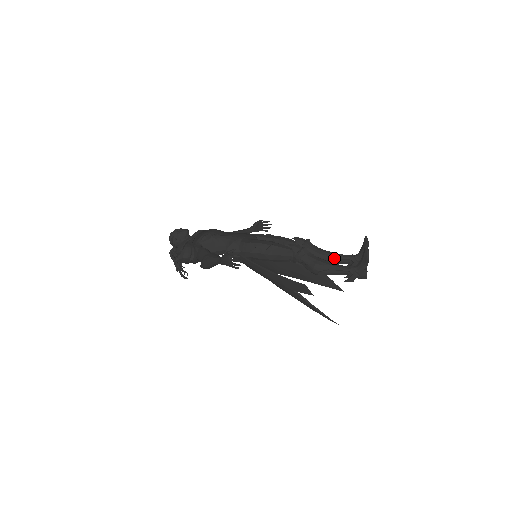
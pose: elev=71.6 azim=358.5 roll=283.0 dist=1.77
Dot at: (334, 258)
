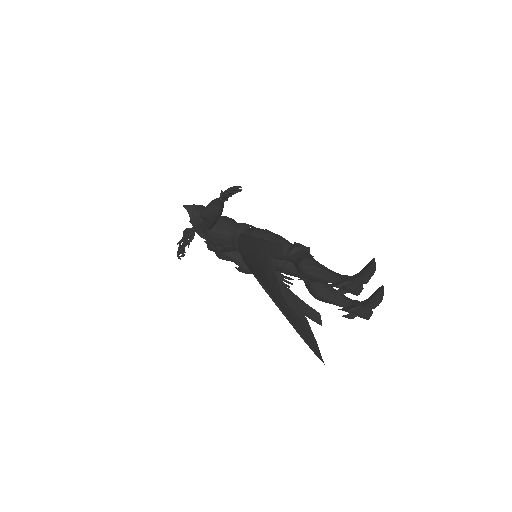
Dot at: occluded
